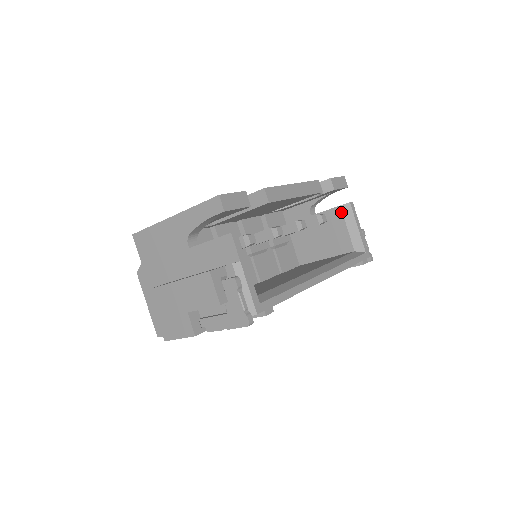
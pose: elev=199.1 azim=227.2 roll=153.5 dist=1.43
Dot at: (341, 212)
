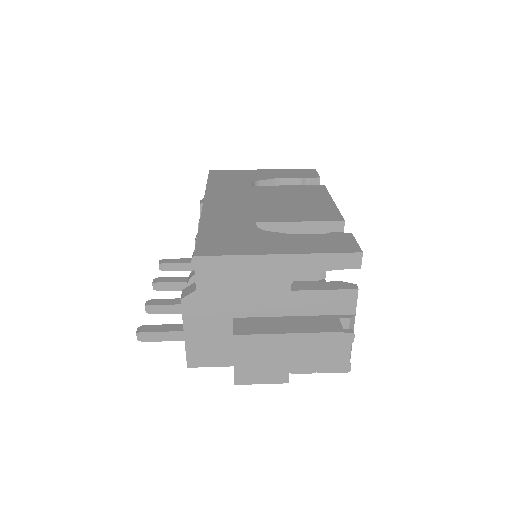
Dot at: occluded
